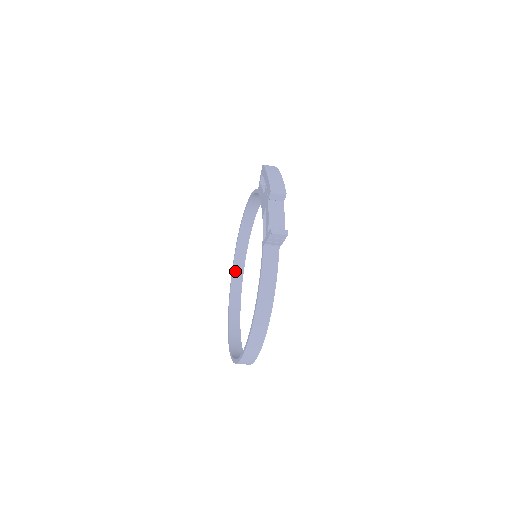
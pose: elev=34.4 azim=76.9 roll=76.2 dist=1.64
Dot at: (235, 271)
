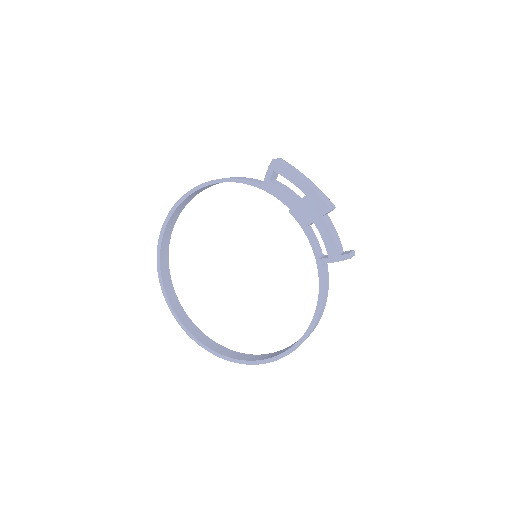
Dot at: (162, 254)
